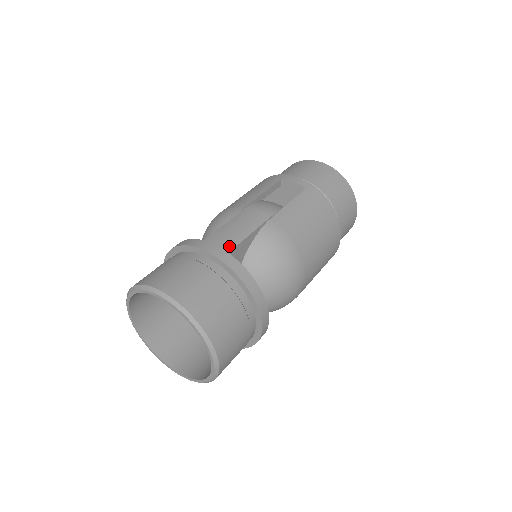
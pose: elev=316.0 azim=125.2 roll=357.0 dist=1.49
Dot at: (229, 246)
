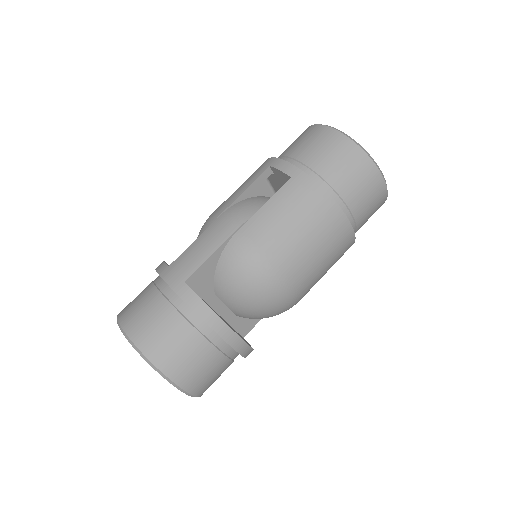
Dot at: (186, 273)
